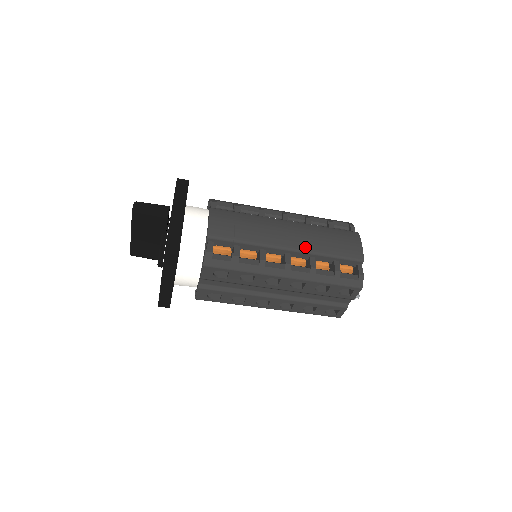
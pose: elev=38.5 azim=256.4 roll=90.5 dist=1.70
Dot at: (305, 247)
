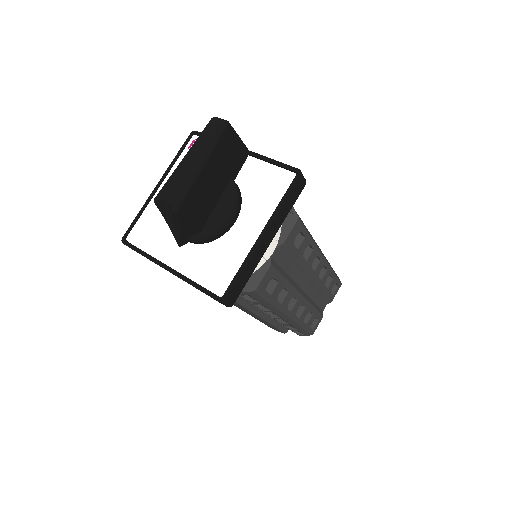
Dot at: occluded
